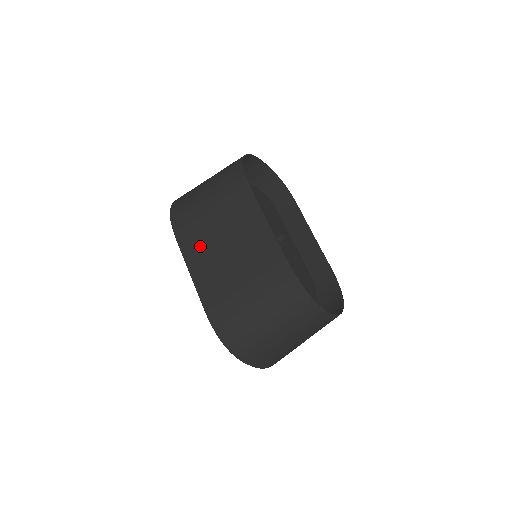
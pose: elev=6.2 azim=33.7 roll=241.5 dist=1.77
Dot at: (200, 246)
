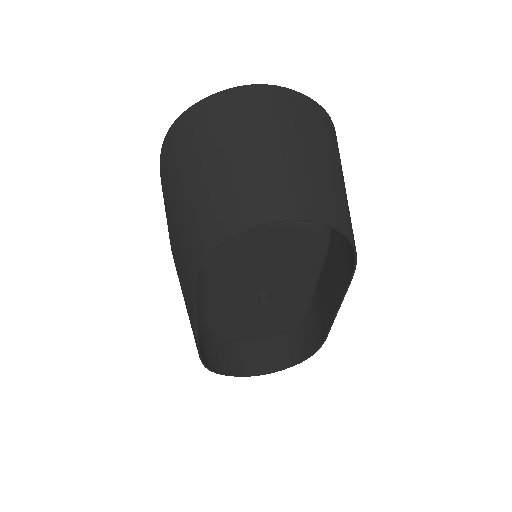
Dot at: (169, 223)
